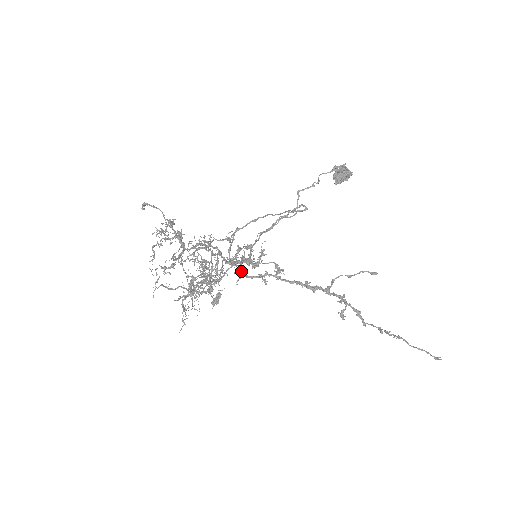
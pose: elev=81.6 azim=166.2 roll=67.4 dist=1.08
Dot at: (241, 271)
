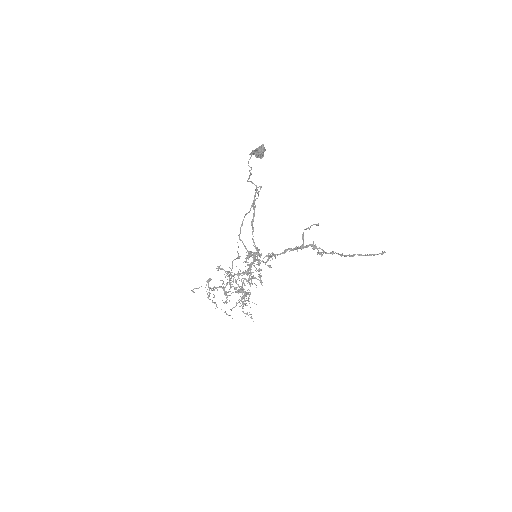
Dot at: occluded
